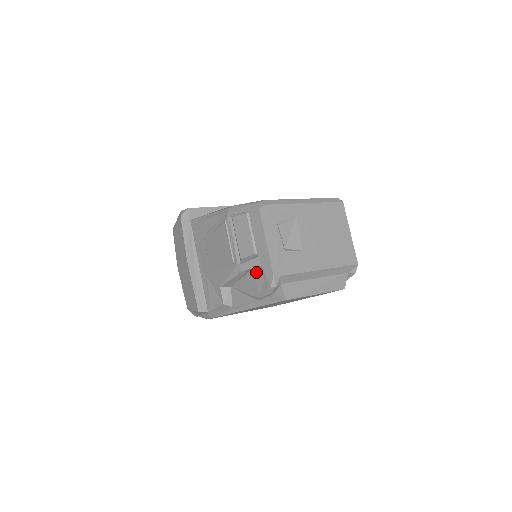
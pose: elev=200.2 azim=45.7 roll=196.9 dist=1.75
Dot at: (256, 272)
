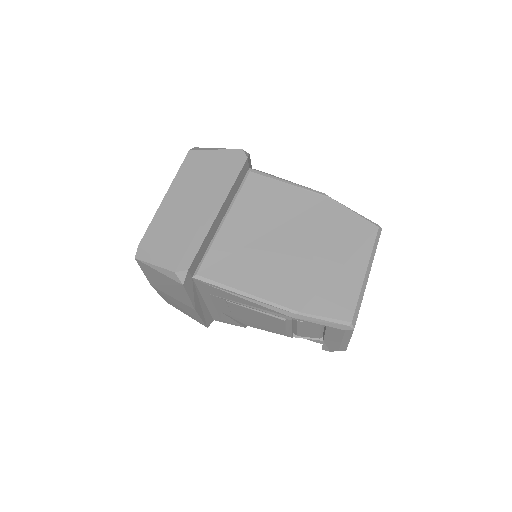
Dot at: occluded
